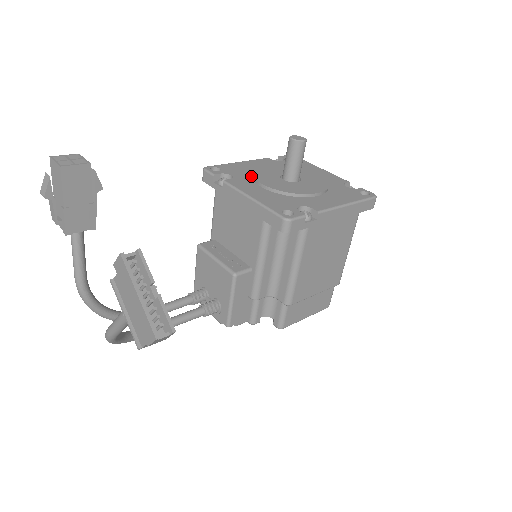
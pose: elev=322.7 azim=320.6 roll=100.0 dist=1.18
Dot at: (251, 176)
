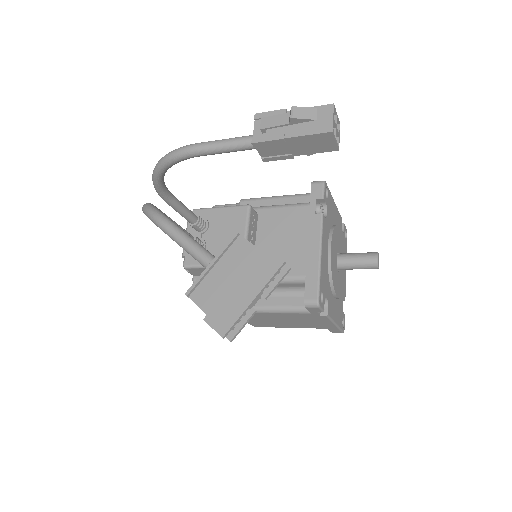
Dot at: (331, 228)
